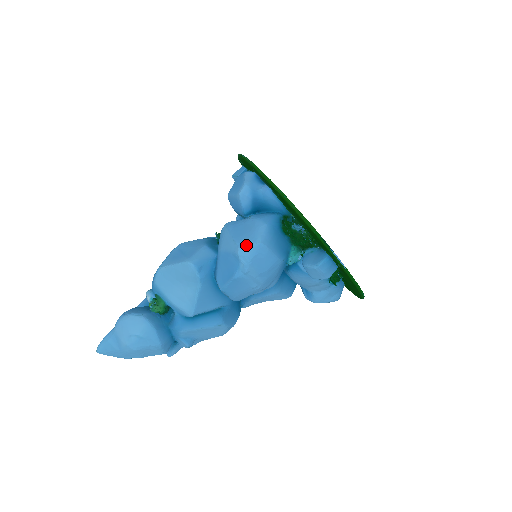
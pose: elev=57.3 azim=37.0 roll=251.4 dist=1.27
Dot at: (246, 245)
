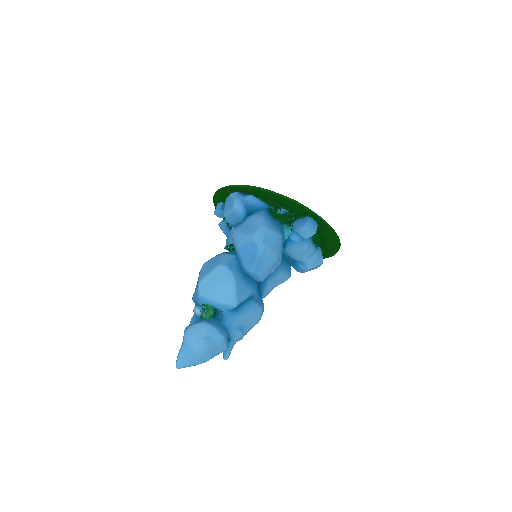
Dot at: (256, 232)
